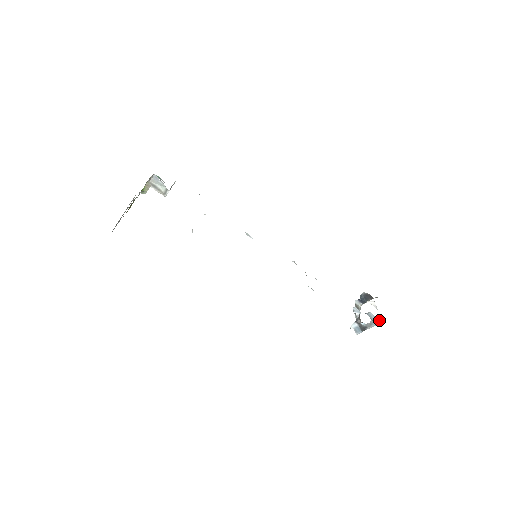
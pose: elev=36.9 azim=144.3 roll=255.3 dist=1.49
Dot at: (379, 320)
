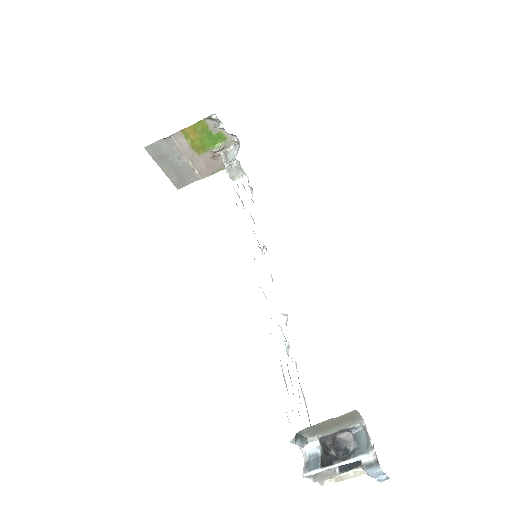
Dot at: occluded
